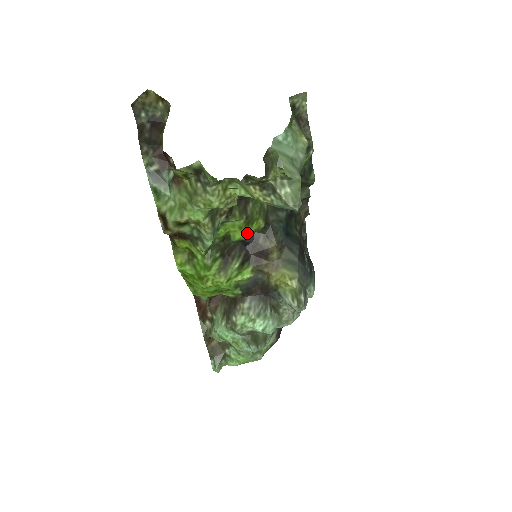
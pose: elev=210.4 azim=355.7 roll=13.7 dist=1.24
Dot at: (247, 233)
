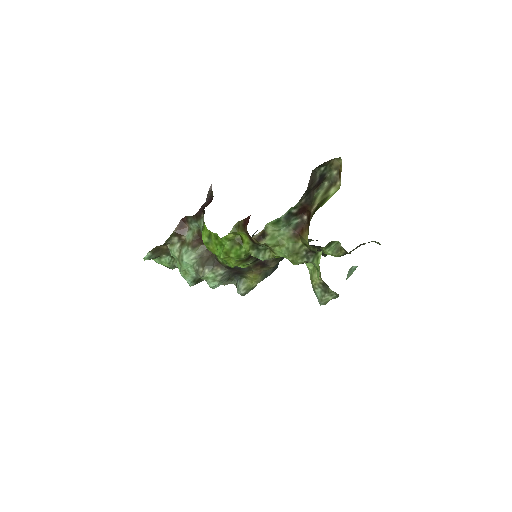
Dot at: occluded
